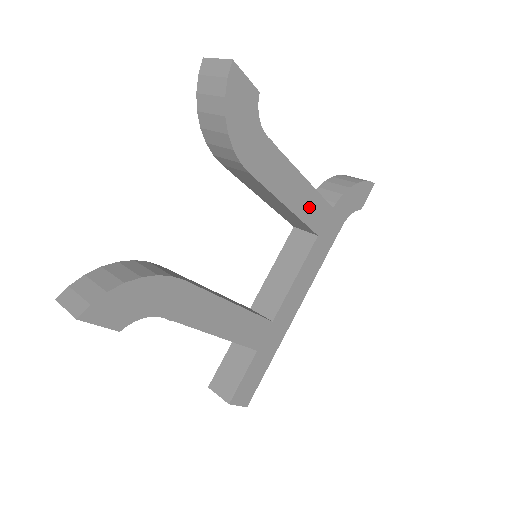
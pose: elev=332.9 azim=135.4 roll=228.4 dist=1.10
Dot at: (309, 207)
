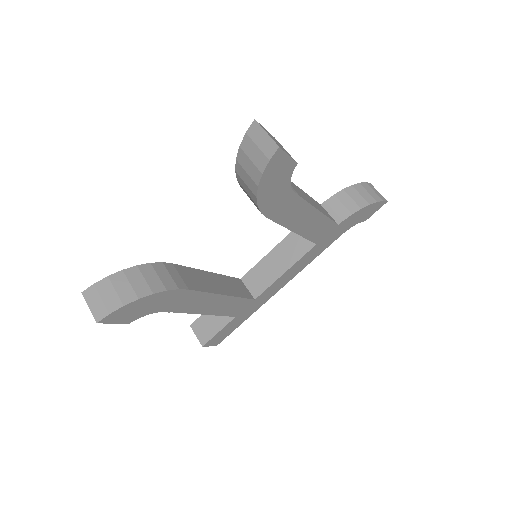
Dot at: (315, 228)
